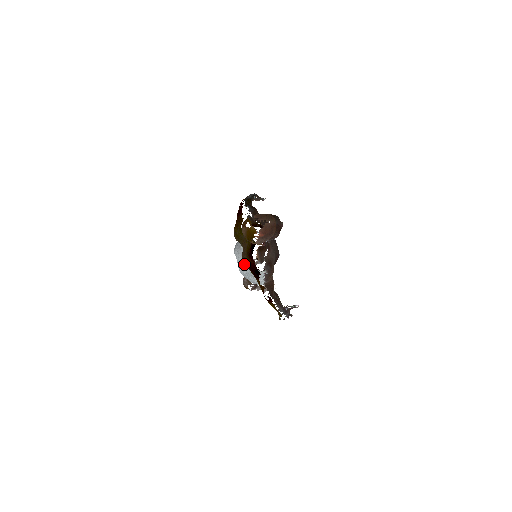
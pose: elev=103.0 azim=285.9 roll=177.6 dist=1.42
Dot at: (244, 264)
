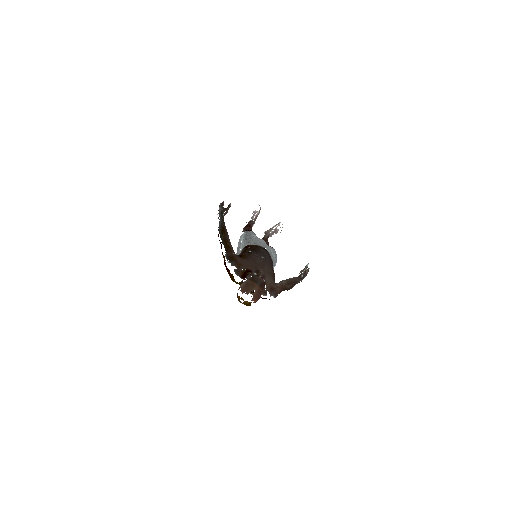
Dot at: occluded
